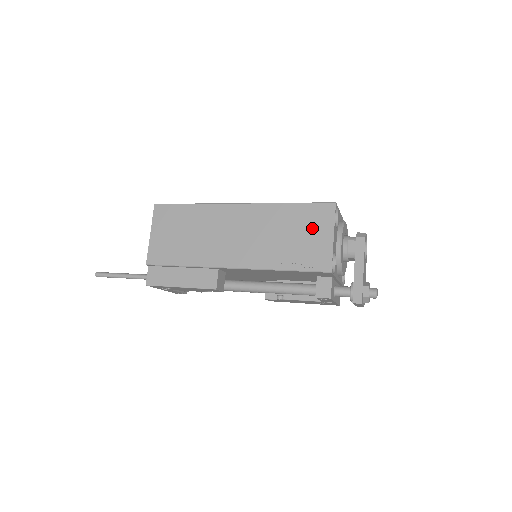
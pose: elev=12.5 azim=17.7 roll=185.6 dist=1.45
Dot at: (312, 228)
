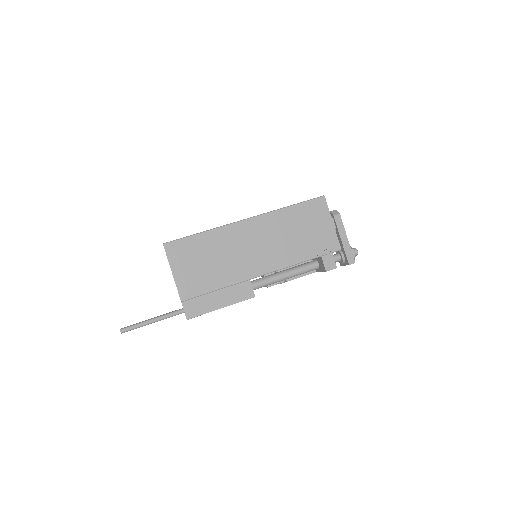
Dot at: (315, 221)
